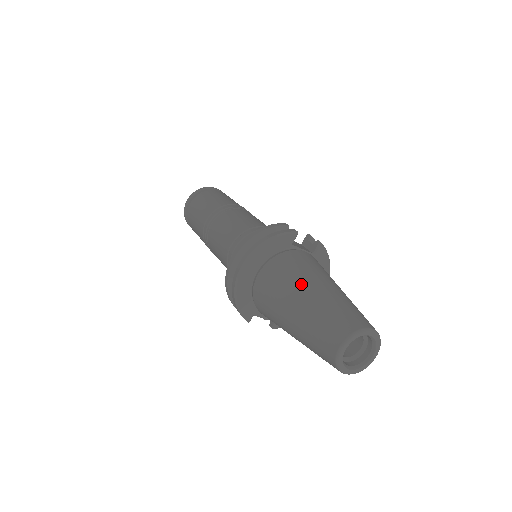
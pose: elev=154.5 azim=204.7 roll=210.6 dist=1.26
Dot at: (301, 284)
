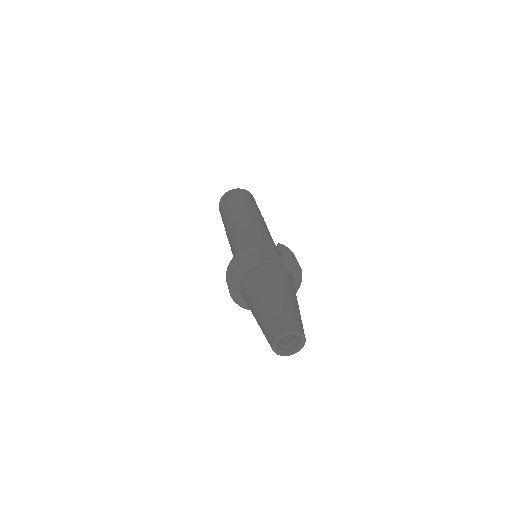
Dot at: (258, 297)
